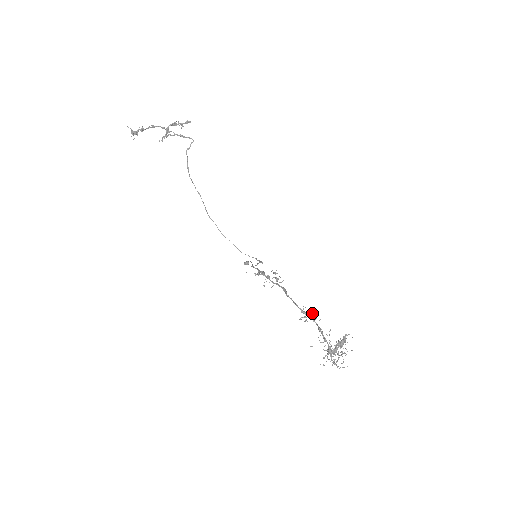
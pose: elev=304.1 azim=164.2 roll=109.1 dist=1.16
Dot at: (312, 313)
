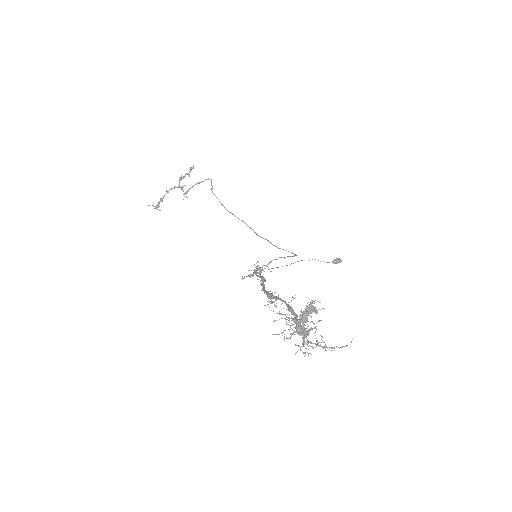
Dot at: (272, 294)
